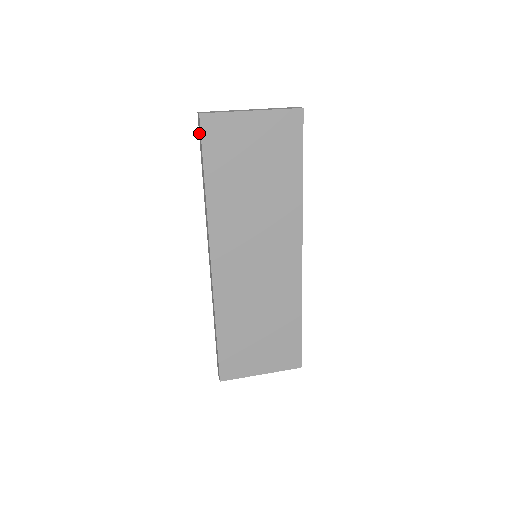
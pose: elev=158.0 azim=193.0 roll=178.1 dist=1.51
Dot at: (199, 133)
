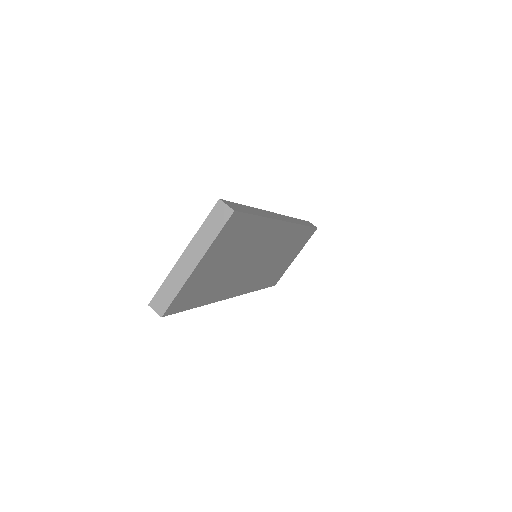
Dot at: occluded
